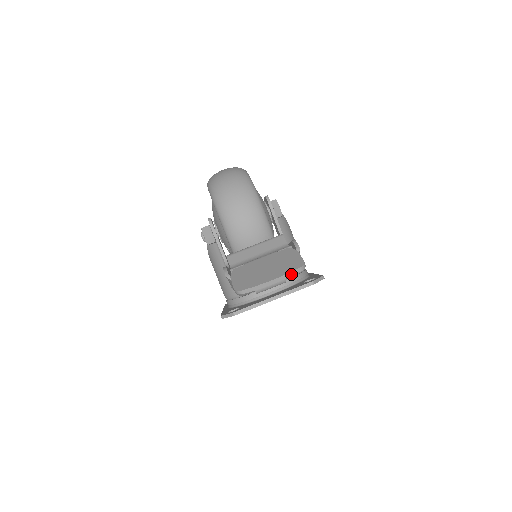
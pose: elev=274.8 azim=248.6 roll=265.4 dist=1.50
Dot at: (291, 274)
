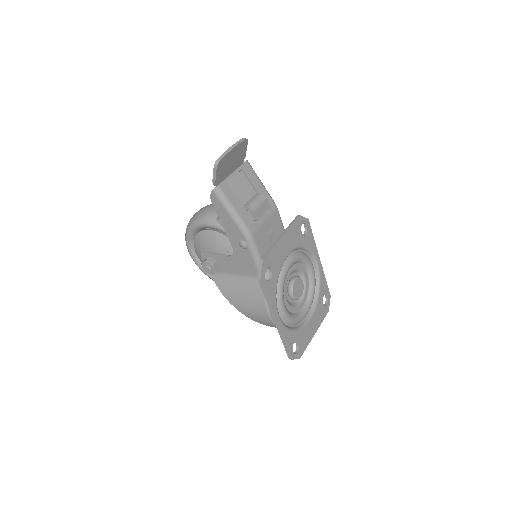
Dot at: (241, 141)
